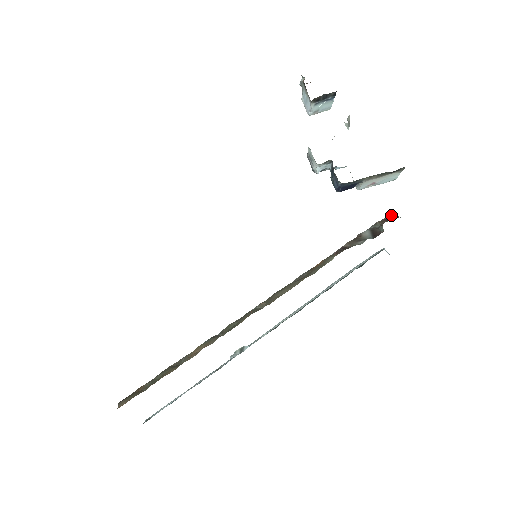
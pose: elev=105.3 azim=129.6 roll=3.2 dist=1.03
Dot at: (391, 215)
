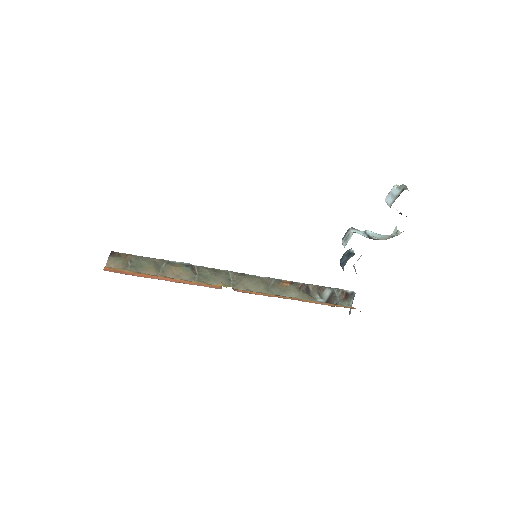
Dot at: (352, 294)
